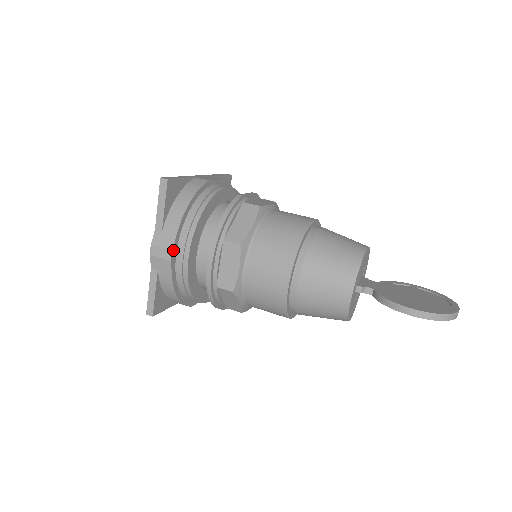
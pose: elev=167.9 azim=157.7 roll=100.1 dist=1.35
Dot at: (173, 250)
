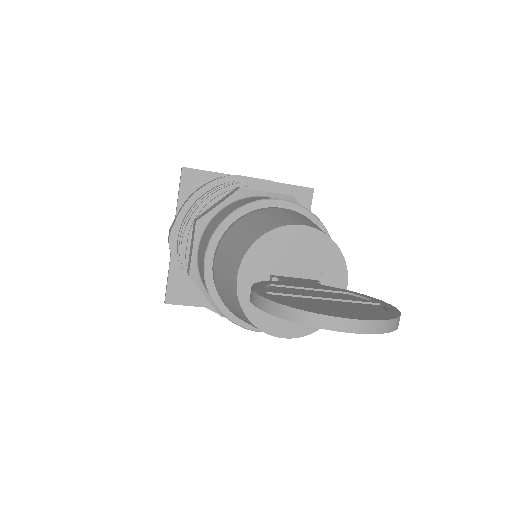
Dot at: (172, 232)
